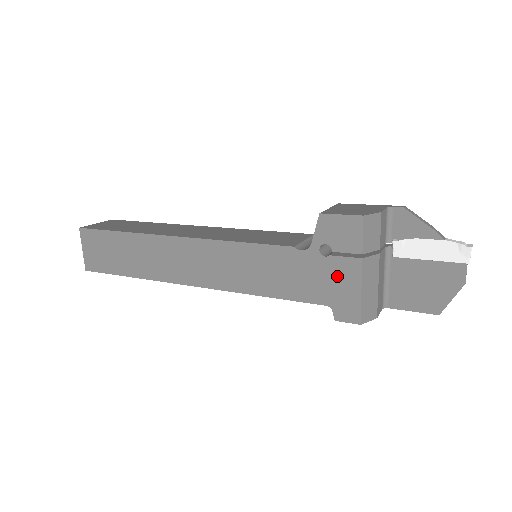
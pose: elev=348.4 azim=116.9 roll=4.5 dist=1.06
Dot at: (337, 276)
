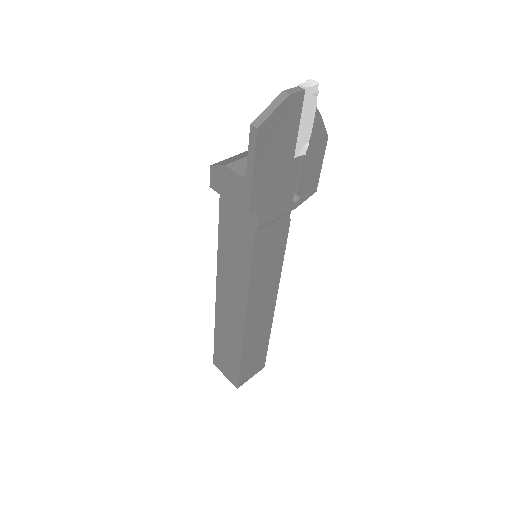
Dot at: occluded
